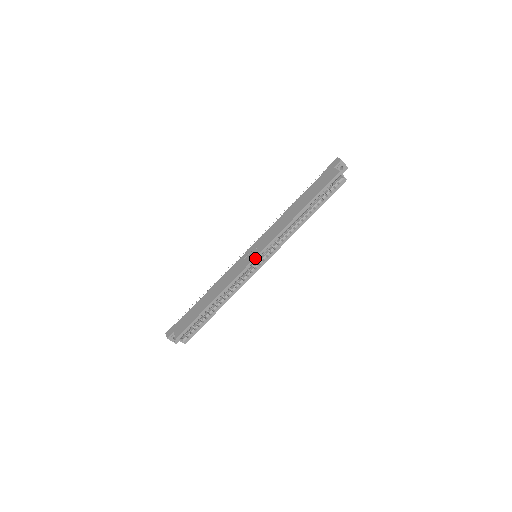
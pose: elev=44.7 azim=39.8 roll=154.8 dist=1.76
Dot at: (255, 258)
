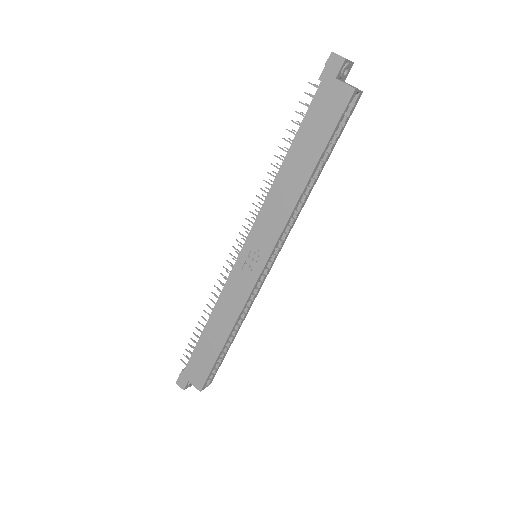
Dot at: (263, 268)
